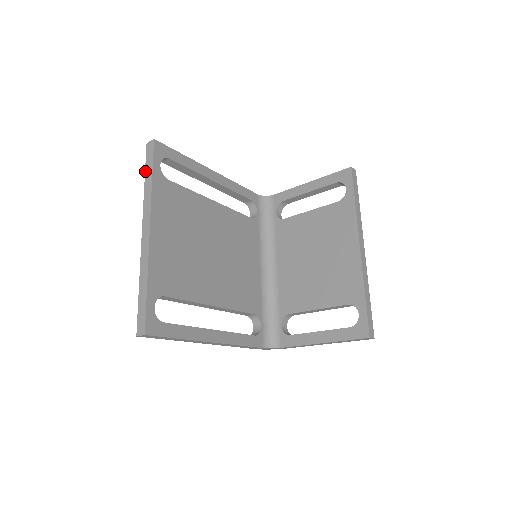
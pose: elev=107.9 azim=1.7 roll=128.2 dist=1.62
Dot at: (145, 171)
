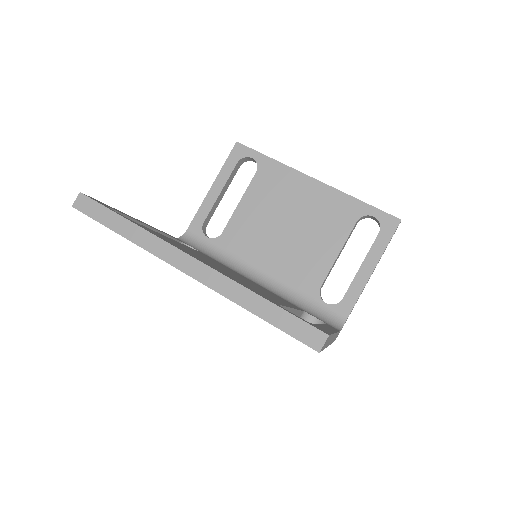
Dot at: (107, 226)
